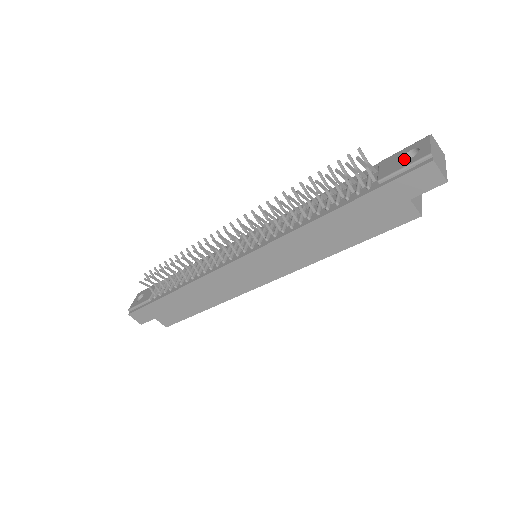
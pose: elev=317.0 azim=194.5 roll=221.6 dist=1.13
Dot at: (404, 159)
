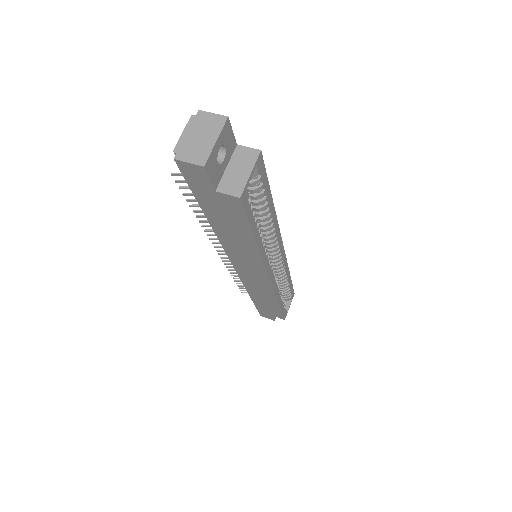
Dot at: occluded
